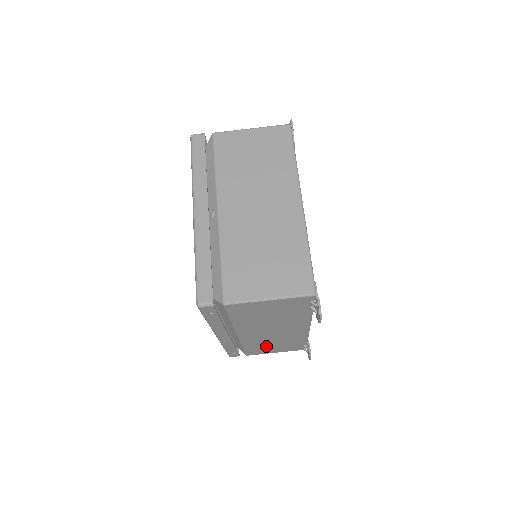
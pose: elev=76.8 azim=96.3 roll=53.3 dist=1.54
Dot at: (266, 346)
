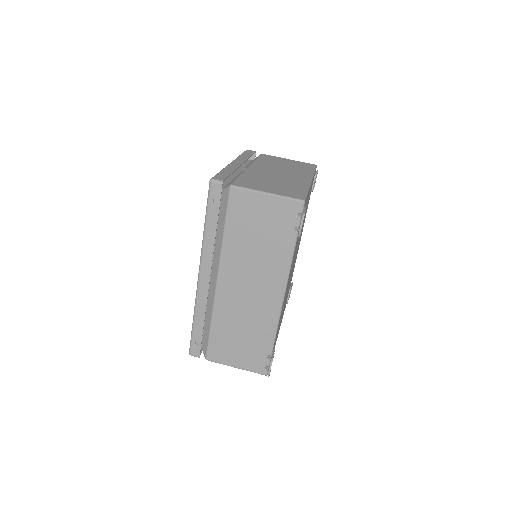
Dot at: (232, 335)
